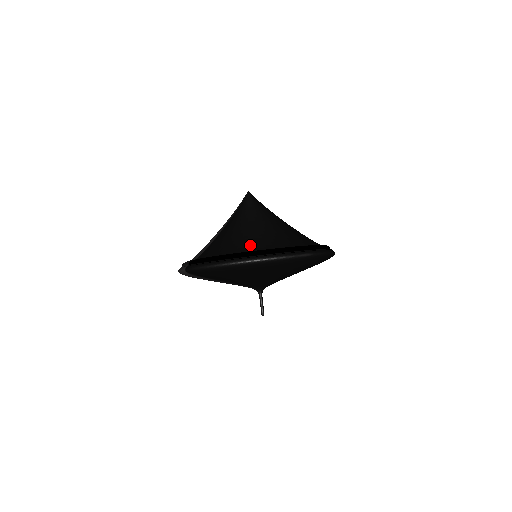
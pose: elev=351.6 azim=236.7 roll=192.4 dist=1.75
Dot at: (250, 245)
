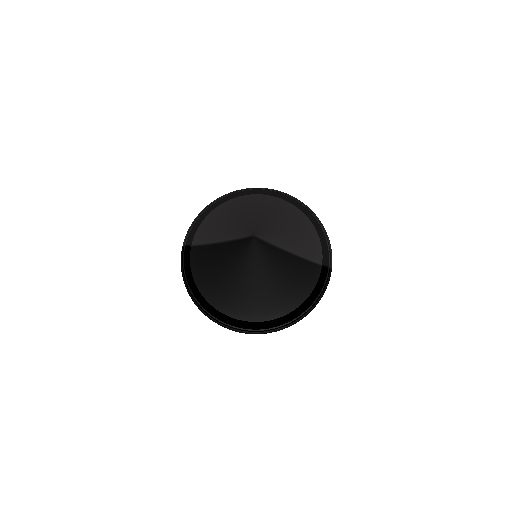
Dot at: (212, 294)
